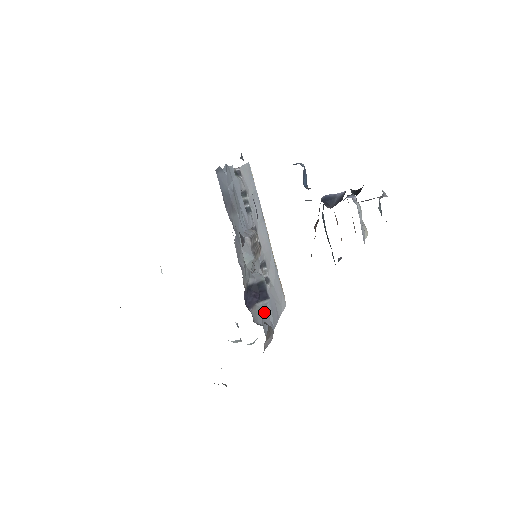
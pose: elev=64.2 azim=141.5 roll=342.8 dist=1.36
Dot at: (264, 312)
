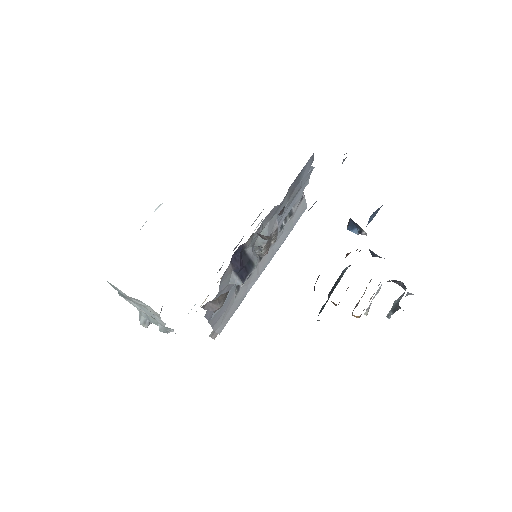
Dot at: occluded
